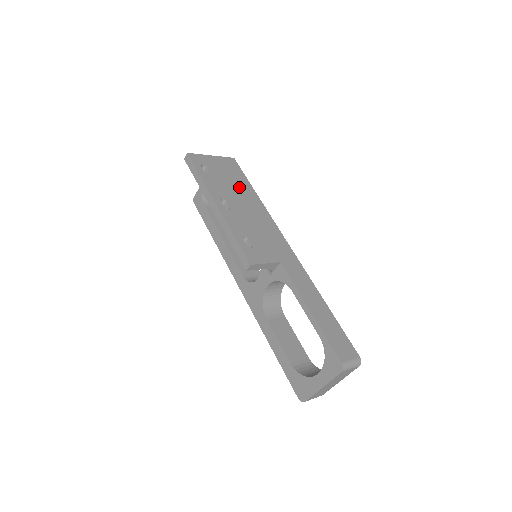
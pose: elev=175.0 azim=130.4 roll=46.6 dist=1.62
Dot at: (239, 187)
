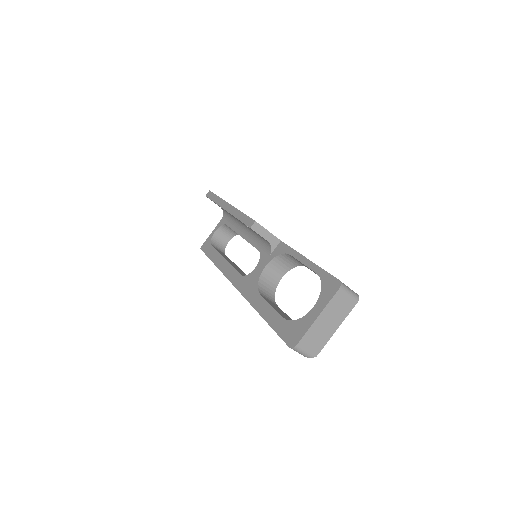
Dot at: occluded
